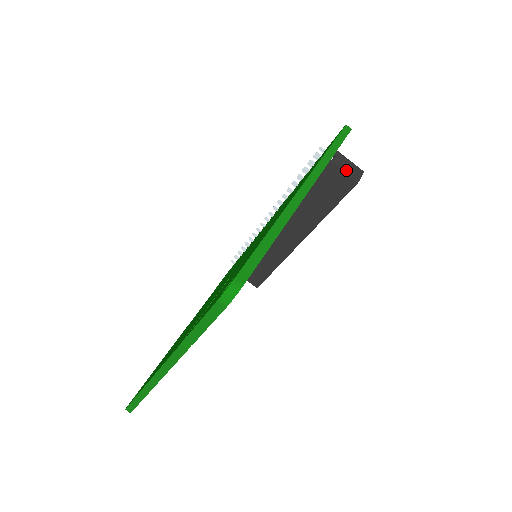
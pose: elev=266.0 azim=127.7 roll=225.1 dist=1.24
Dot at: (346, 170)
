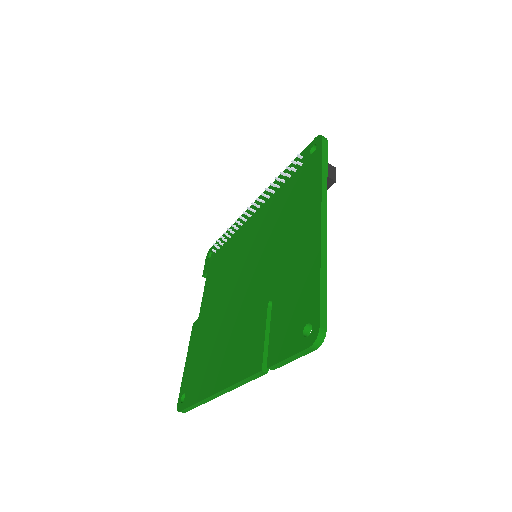
Dot at: occluded
